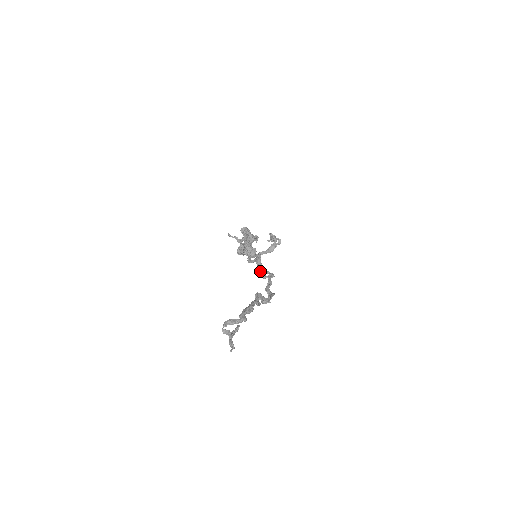
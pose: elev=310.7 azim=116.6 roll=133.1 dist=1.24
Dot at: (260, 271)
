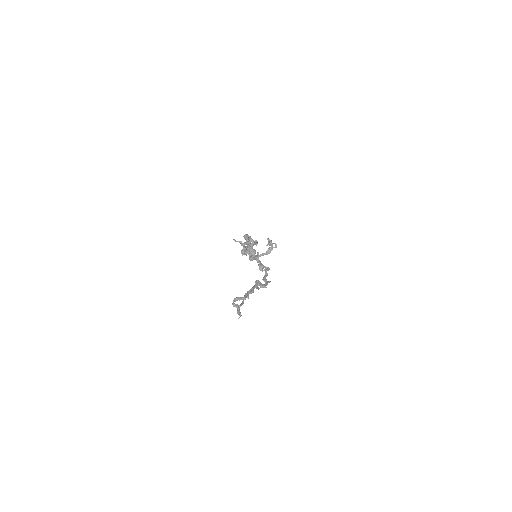
Dot at: (259, 266)
